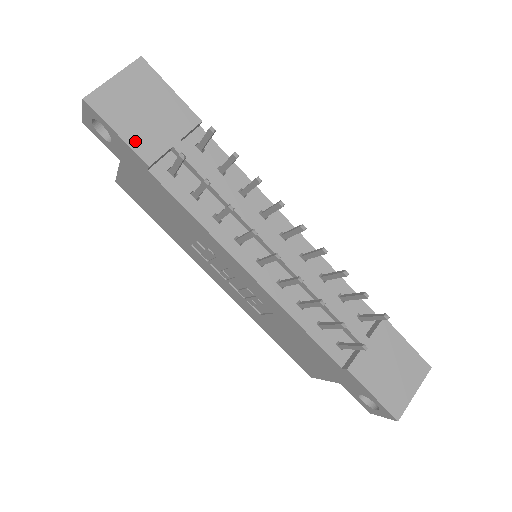
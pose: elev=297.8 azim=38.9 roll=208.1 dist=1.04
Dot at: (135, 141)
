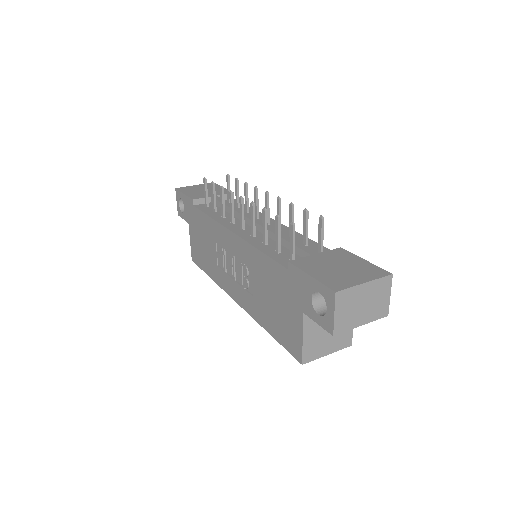
Dot at: (191, 195)
